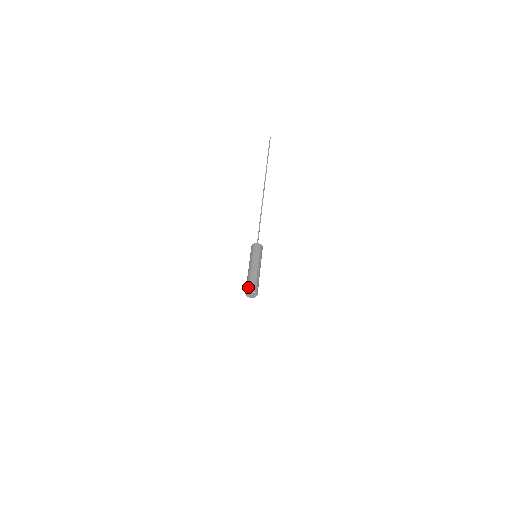
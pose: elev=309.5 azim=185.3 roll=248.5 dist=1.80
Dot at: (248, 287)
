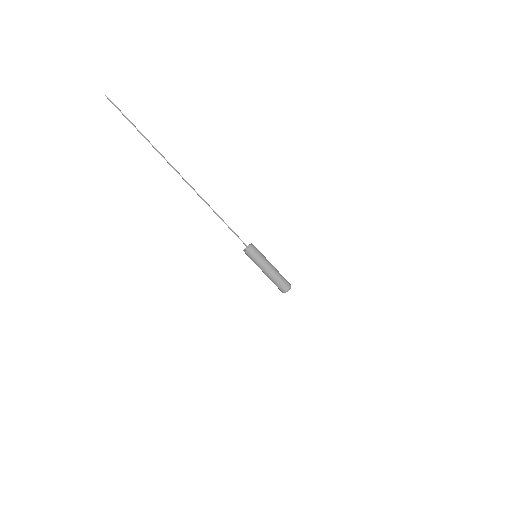
Dot at: occluded
